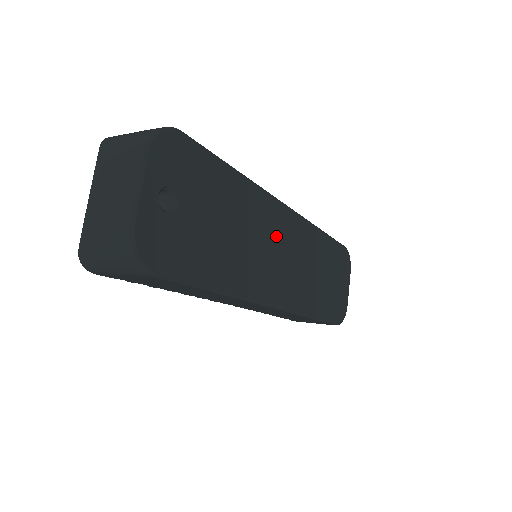
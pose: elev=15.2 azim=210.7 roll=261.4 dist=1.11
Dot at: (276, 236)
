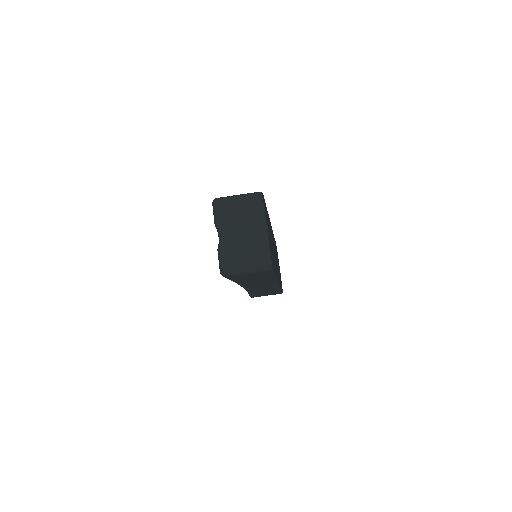
Dot at: occluded
